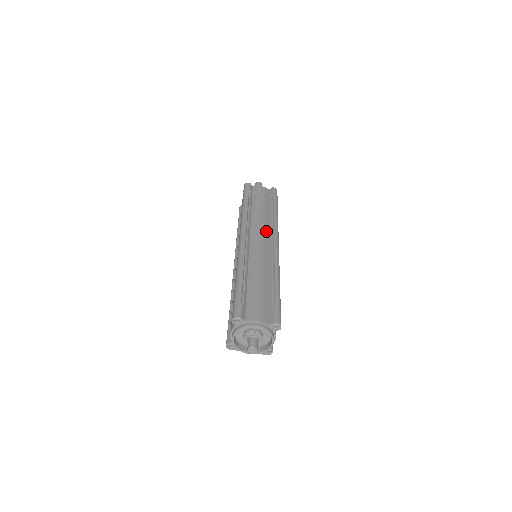
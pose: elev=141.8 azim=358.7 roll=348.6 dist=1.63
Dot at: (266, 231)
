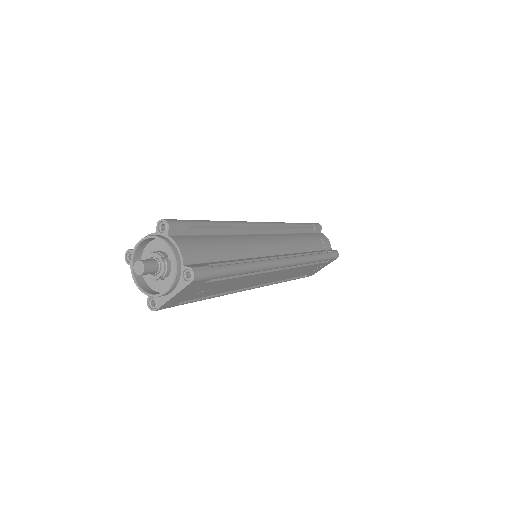
Dot at: occluded
